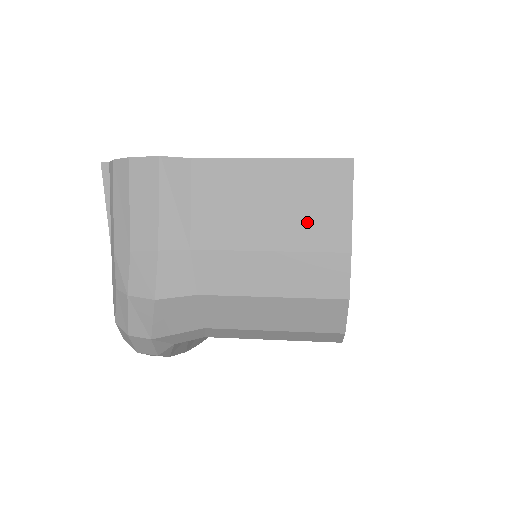
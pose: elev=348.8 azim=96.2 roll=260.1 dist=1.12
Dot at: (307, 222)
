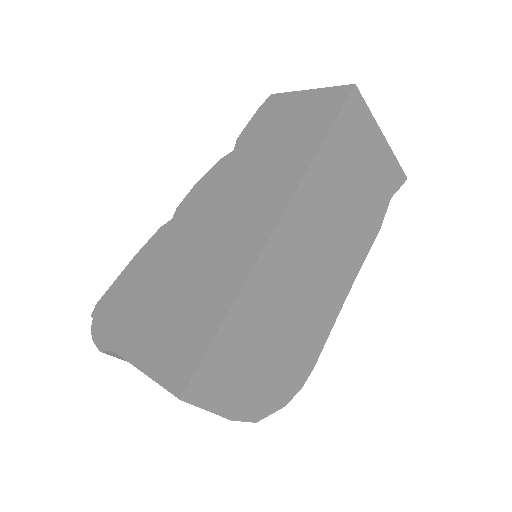
Dot at: occluded
